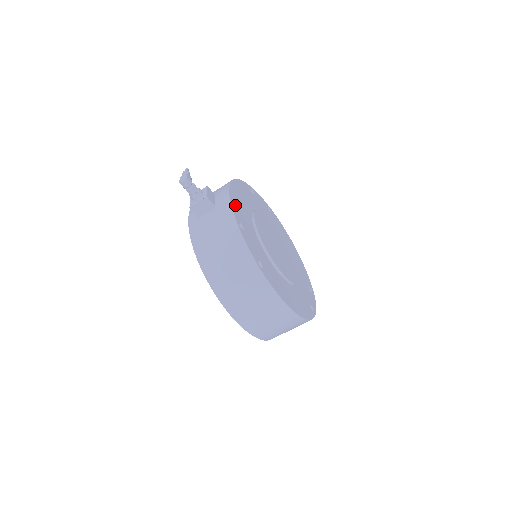
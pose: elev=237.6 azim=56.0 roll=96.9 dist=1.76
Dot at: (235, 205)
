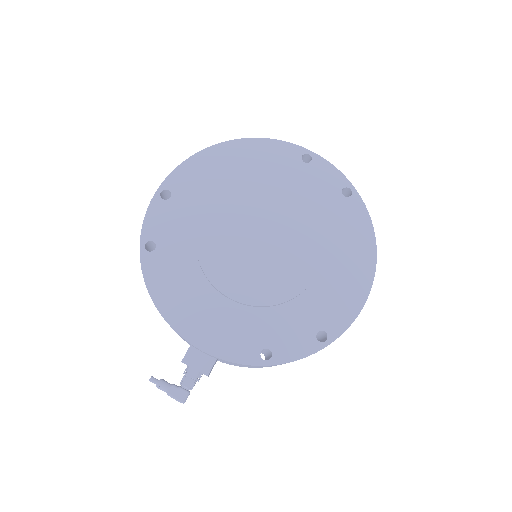
Dot at: (226, 348)
